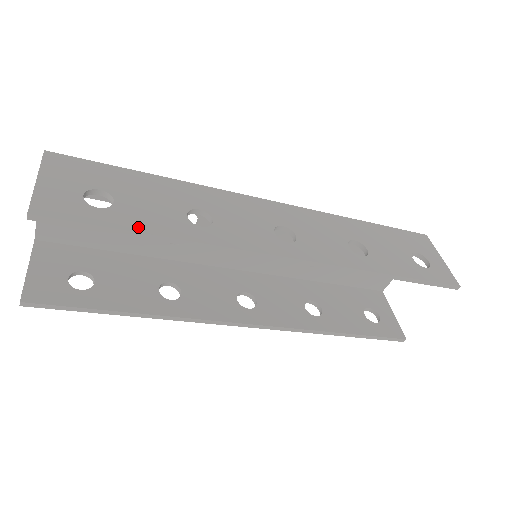
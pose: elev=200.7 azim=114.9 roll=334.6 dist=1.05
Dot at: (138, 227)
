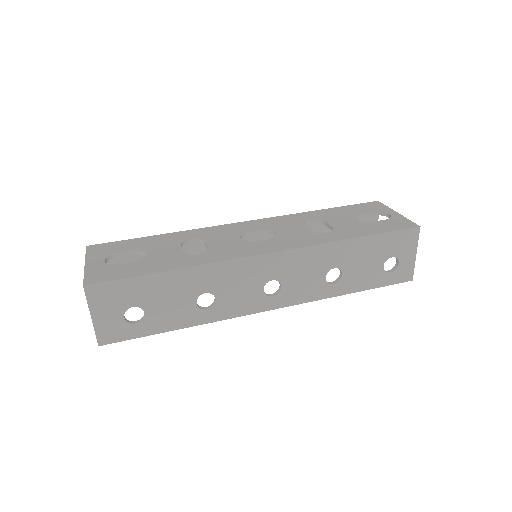
Dot at: (164, 328)
